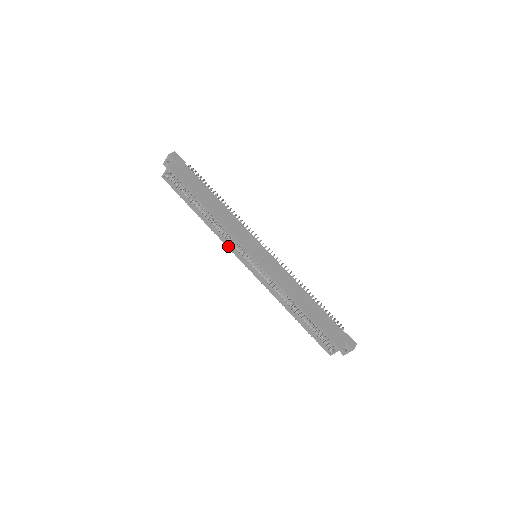
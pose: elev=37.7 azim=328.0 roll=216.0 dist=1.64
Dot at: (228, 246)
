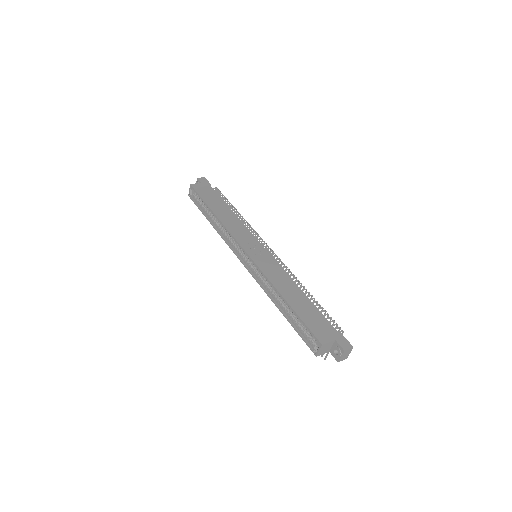
Dot at: (229, 246)
